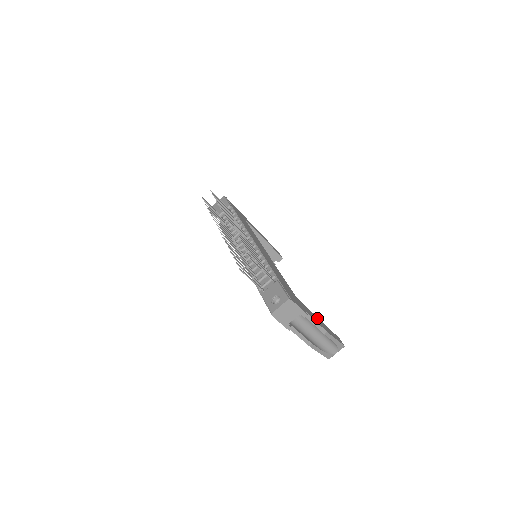
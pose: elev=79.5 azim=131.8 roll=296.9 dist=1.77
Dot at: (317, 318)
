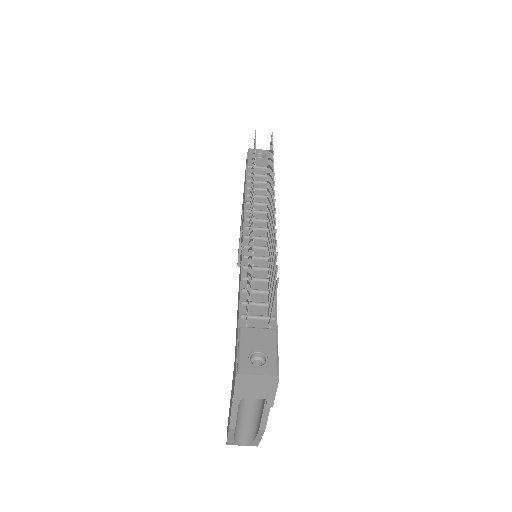
Dot at: occluded
